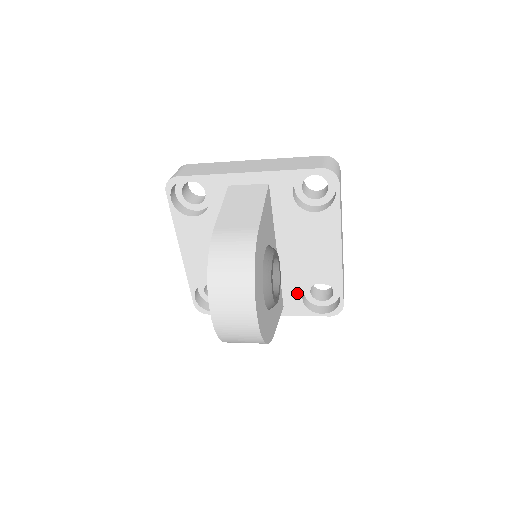
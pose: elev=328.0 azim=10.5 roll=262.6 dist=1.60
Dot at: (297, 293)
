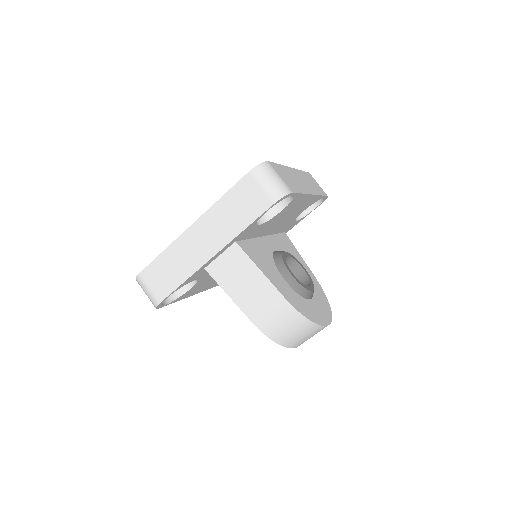
Dot at: (291, 224)
